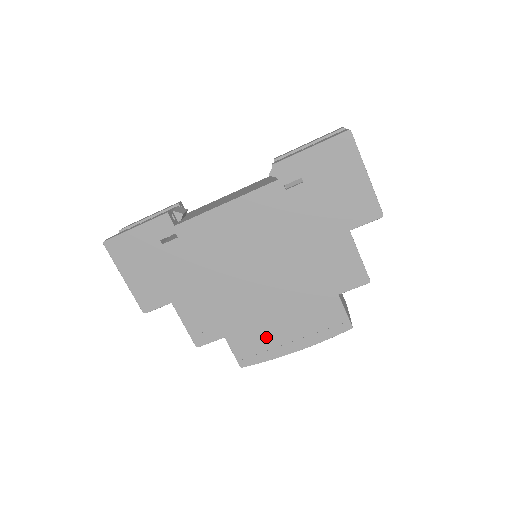
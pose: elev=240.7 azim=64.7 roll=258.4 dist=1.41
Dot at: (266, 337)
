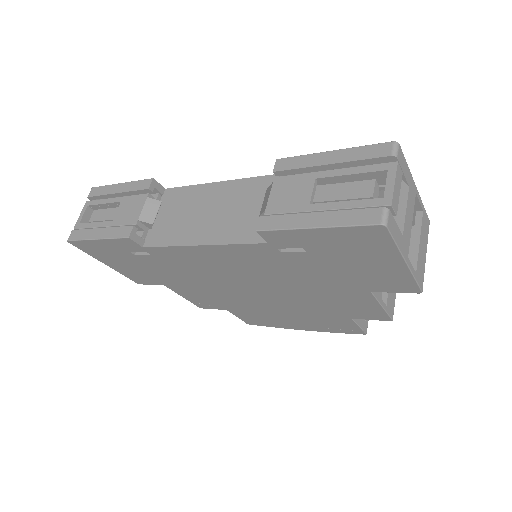
Dot at: (270, 319)
